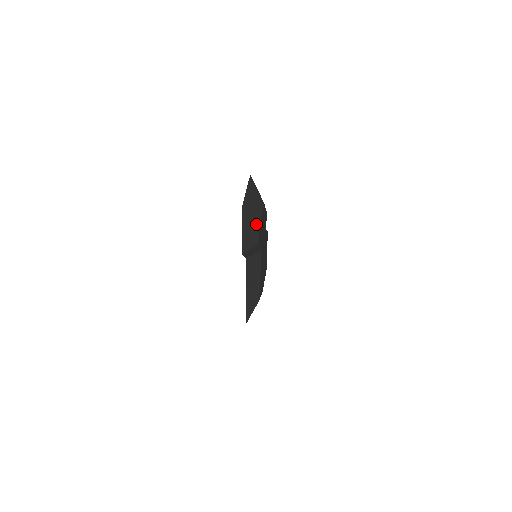
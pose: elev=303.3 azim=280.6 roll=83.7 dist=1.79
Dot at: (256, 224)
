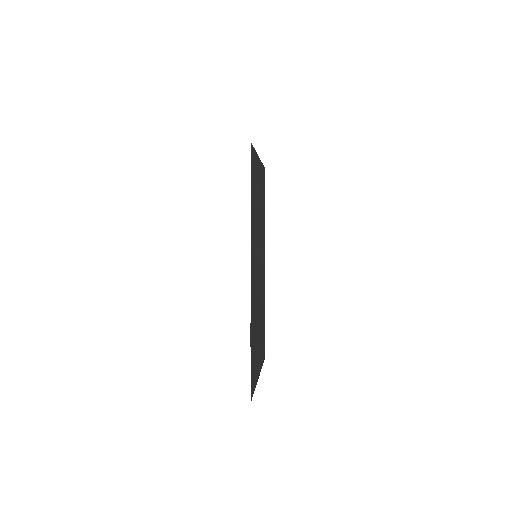
Dot at: occluded
